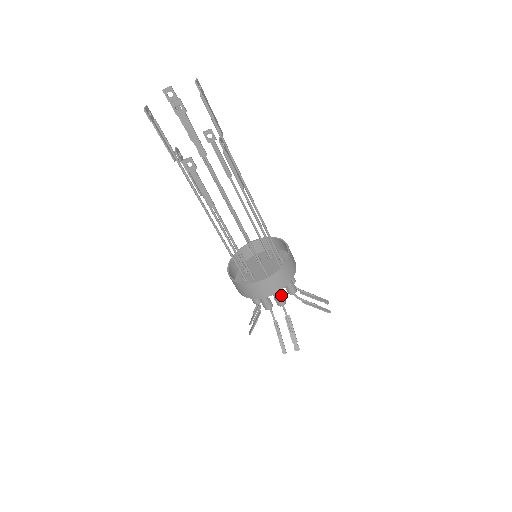
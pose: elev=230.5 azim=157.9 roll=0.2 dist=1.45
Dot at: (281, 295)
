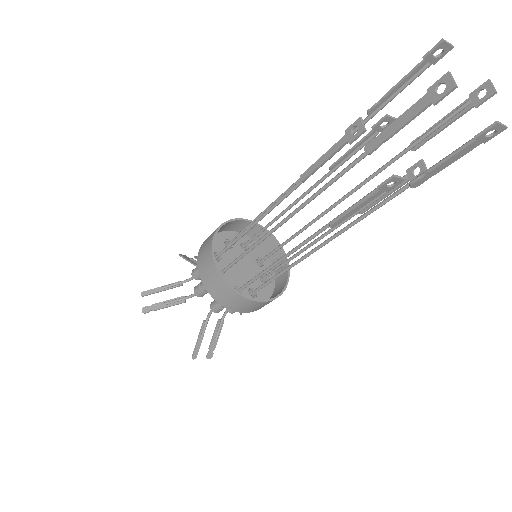
Dot at: occluded
